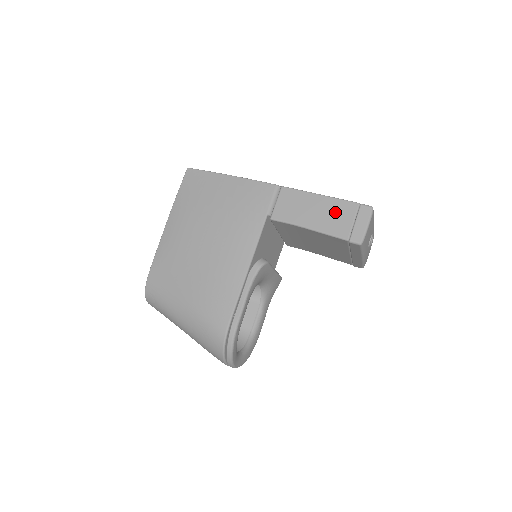
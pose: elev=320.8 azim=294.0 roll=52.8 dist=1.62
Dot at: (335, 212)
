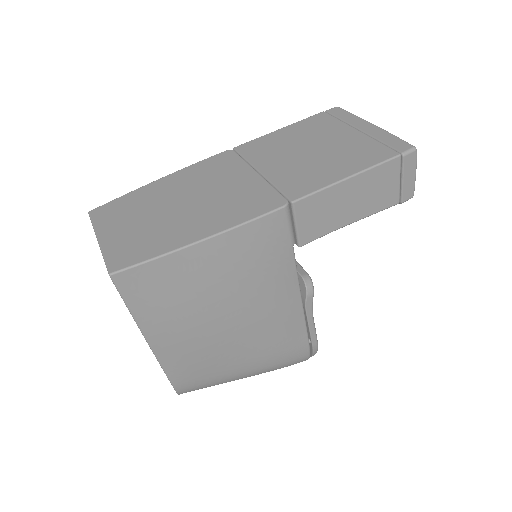
Dot at: (376, 185)
